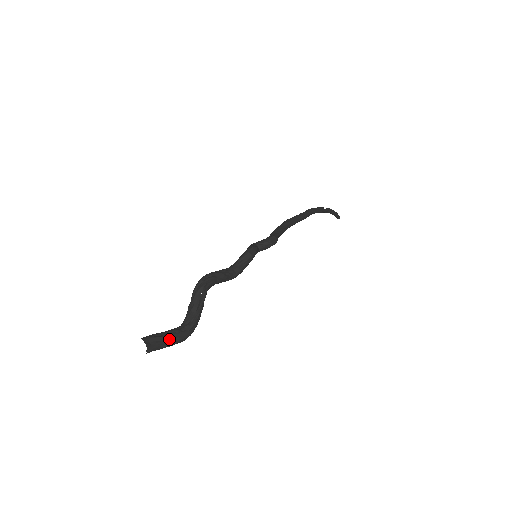
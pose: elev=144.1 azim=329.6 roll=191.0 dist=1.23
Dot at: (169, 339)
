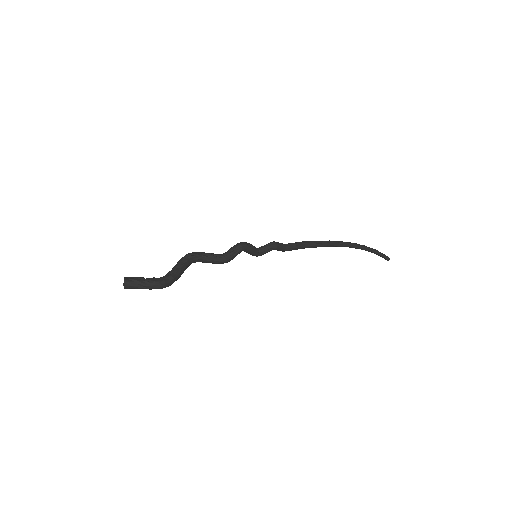
Dot at: (145, 280)
